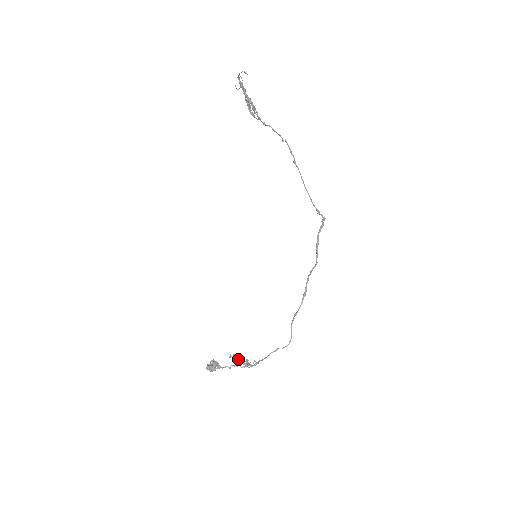
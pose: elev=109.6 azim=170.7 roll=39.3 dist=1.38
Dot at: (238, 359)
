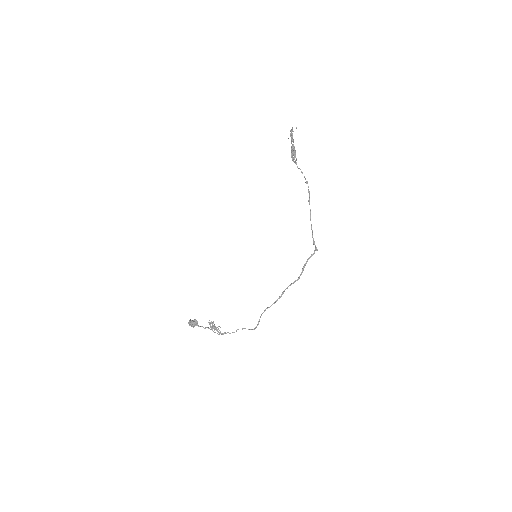
Dot at: (213, 325)
